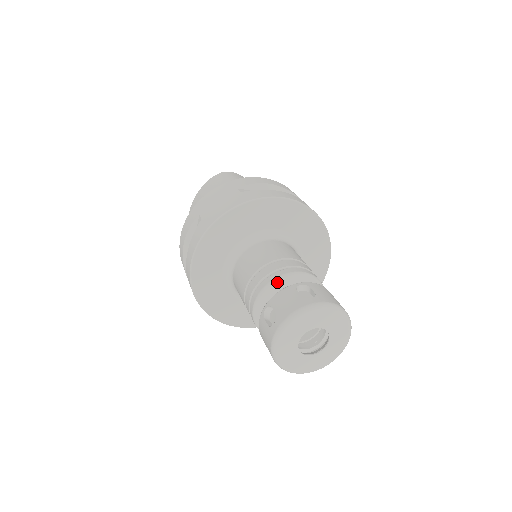
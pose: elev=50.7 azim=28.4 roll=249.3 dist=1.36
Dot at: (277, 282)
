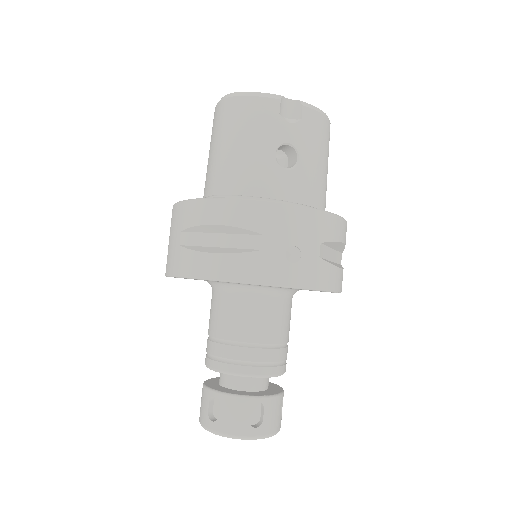
Dot at: (210, 369)
